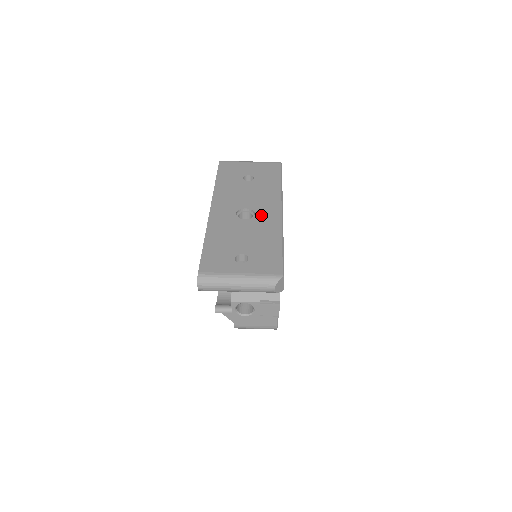
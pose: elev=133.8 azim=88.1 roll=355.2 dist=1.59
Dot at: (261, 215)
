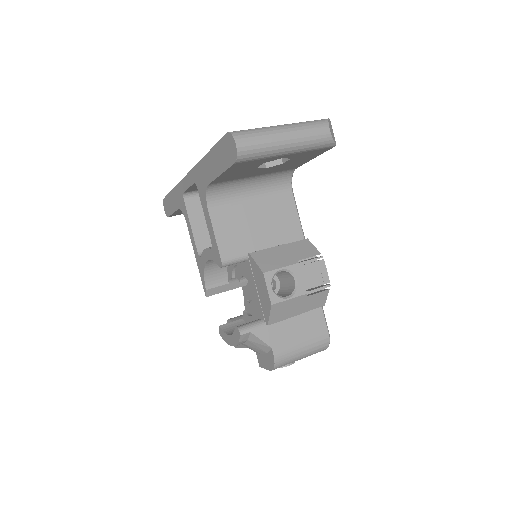
Dot at: occluded
